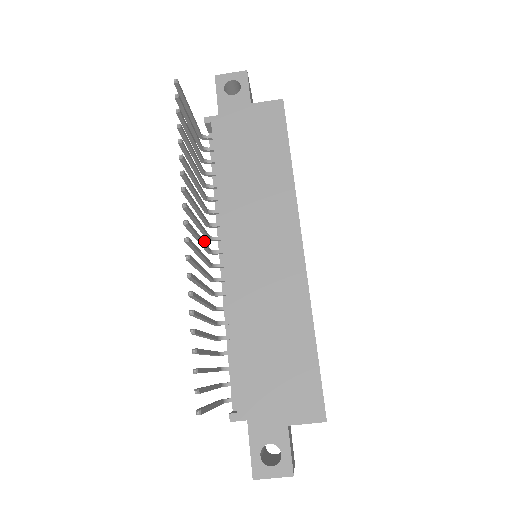
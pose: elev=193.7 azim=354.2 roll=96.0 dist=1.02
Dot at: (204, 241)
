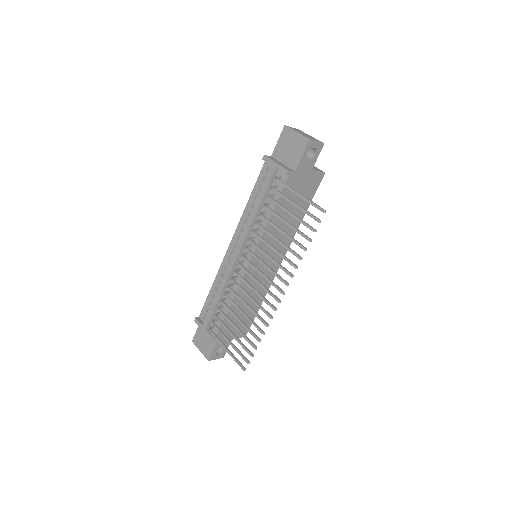
Dot at: occluded
